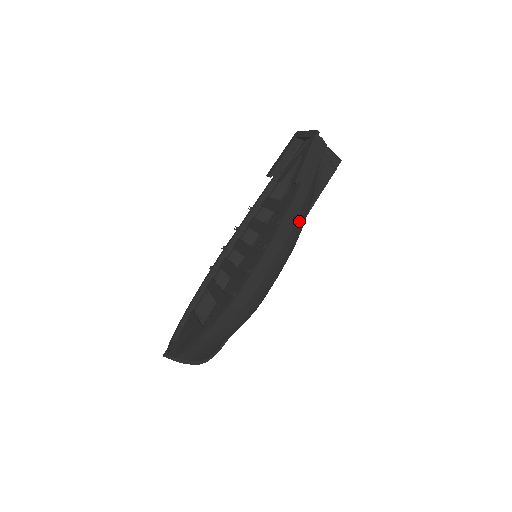
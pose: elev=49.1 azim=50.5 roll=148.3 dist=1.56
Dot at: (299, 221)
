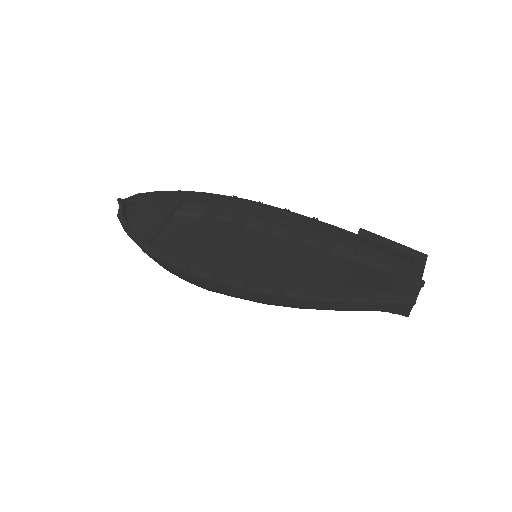
Dot at: (298, 307)
